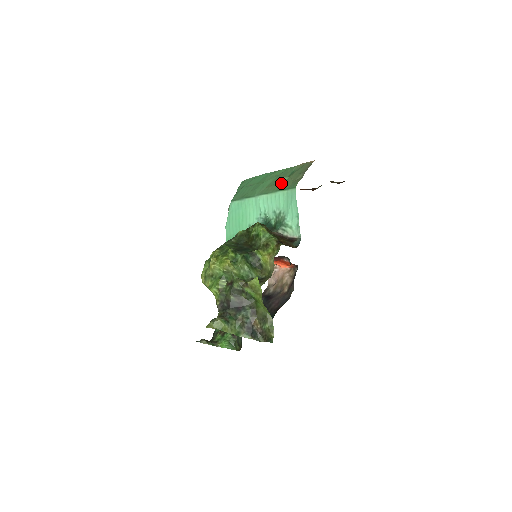
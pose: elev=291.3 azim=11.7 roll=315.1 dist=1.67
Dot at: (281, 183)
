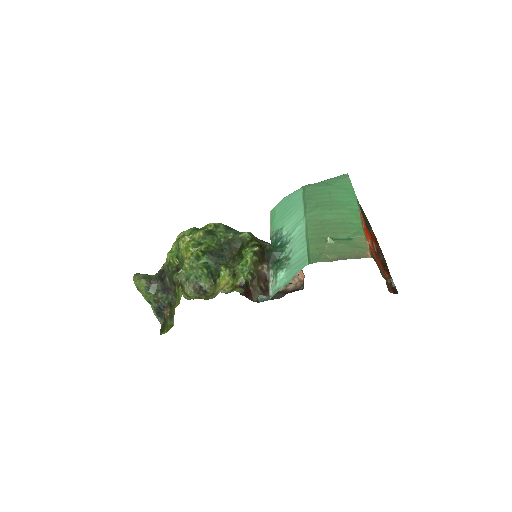
Dot at: (322, 238)
